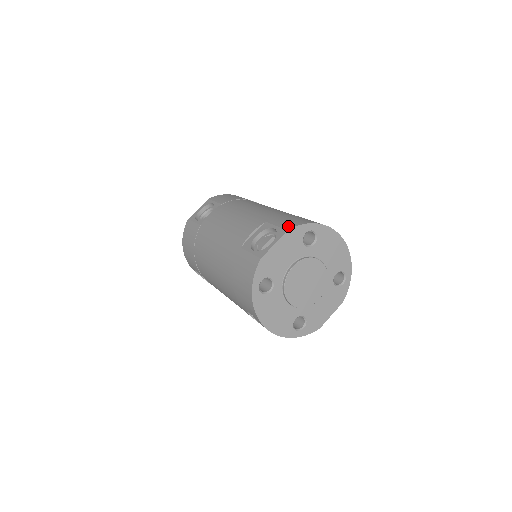
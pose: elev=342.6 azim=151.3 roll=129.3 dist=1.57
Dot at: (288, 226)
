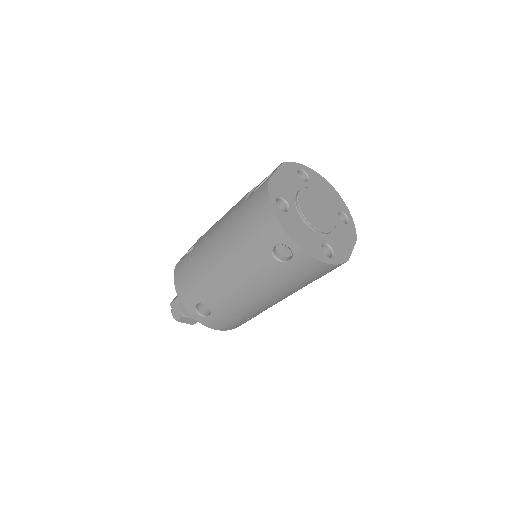
Dot at: occluded
